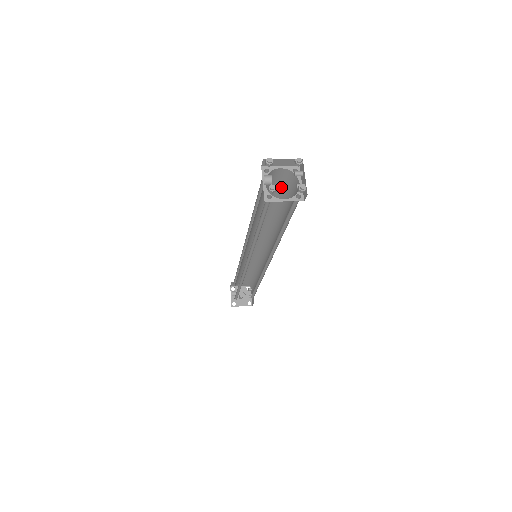
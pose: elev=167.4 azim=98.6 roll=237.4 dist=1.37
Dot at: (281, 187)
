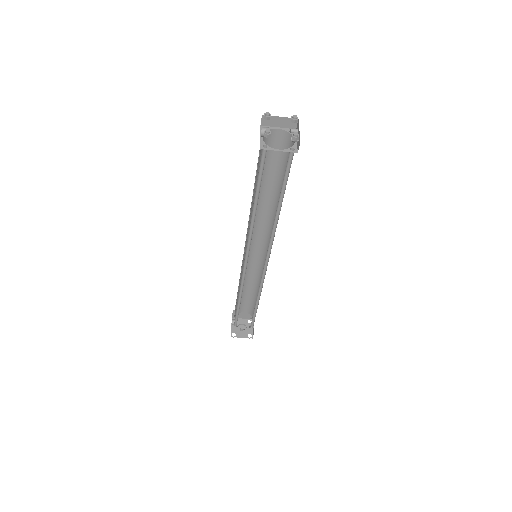
Dot at: (279, 156)
